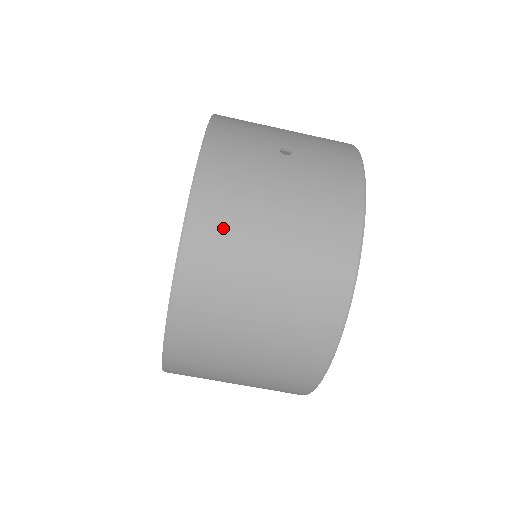
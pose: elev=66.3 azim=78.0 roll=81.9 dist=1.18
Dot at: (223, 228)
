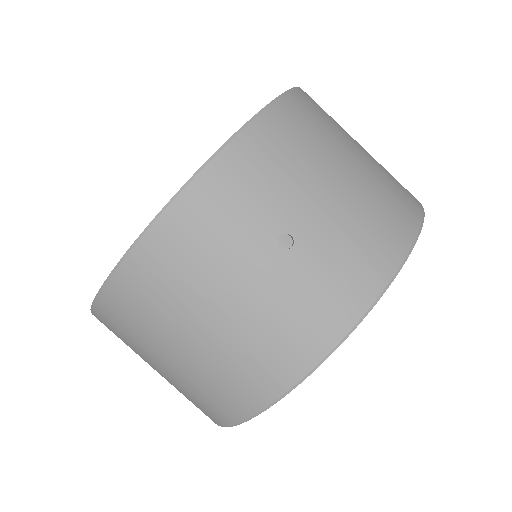
Dot at: (153, 293)
